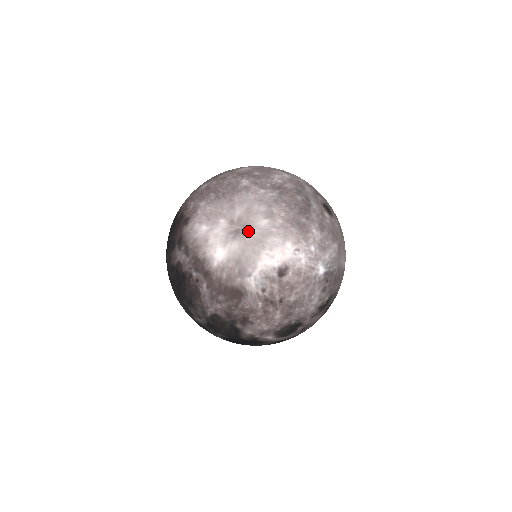
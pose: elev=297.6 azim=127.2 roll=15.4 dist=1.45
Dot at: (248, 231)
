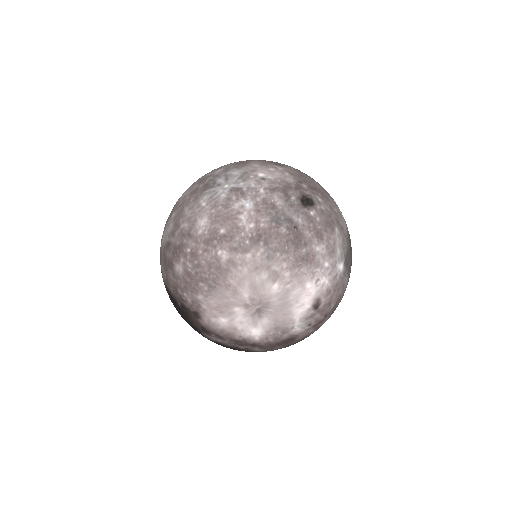
Dot at: (268, 305)
